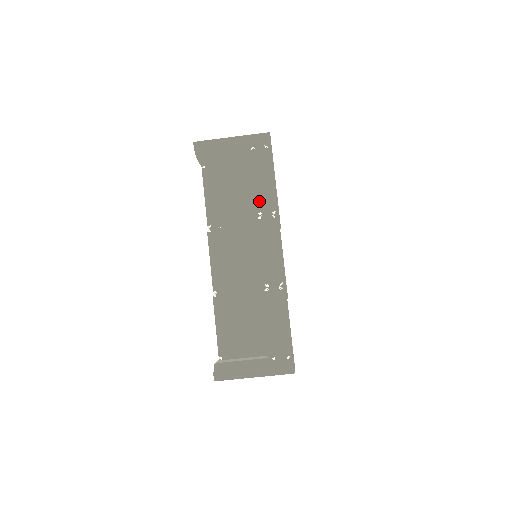
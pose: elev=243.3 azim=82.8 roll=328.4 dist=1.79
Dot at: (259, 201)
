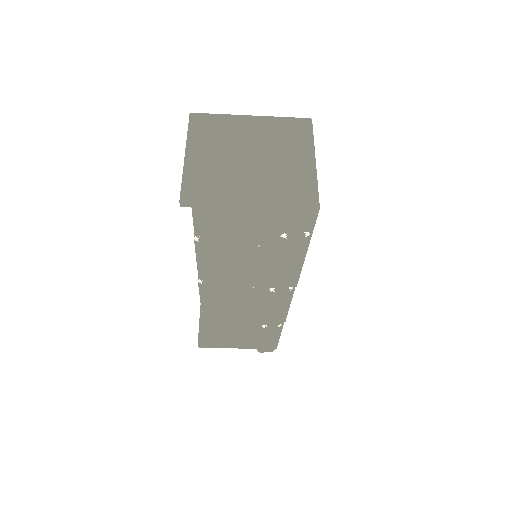
Dot at: (276, 281)
